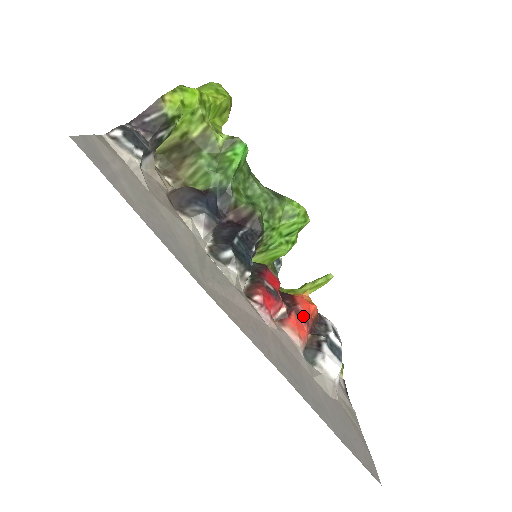
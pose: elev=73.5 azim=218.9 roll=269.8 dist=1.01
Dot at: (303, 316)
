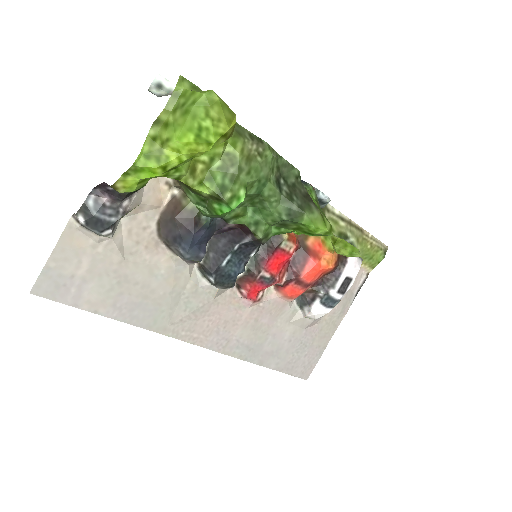
Dot at: (303, 284)
